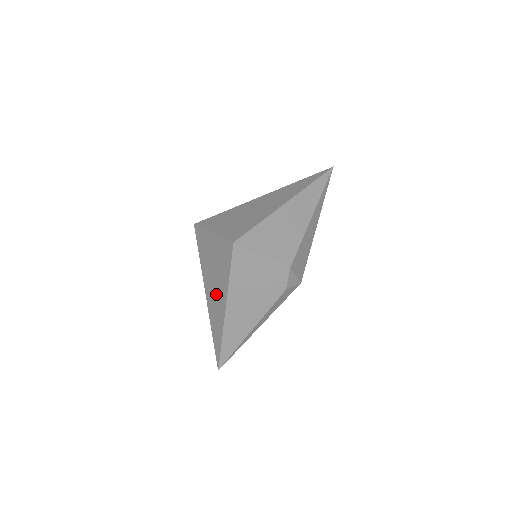
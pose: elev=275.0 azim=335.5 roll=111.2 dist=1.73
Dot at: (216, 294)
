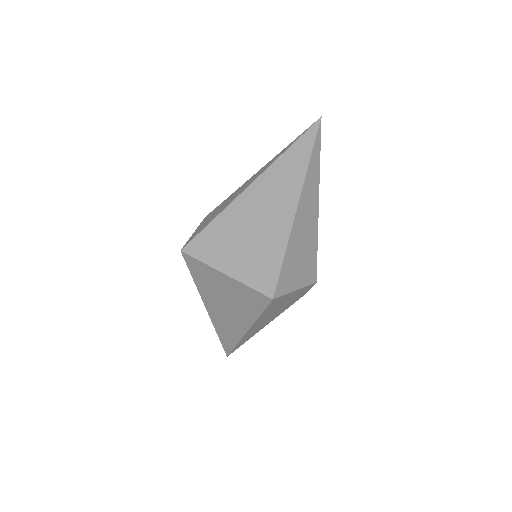
Dot at: (229, 317)
